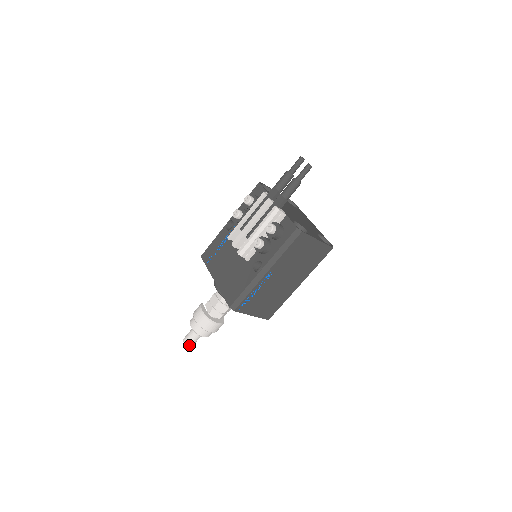
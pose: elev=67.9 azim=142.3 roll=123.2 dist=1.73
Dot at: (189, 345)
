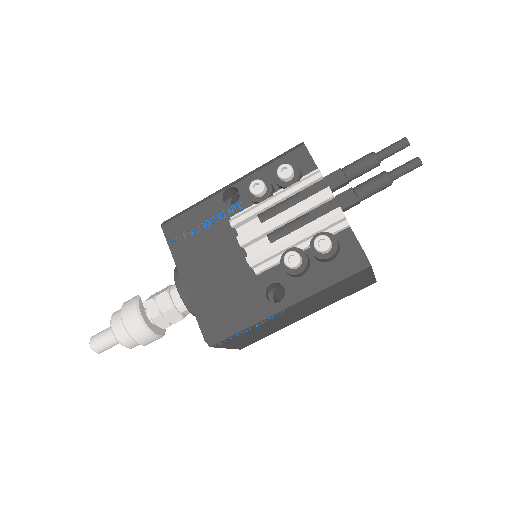
Dot at: (98, 351)
